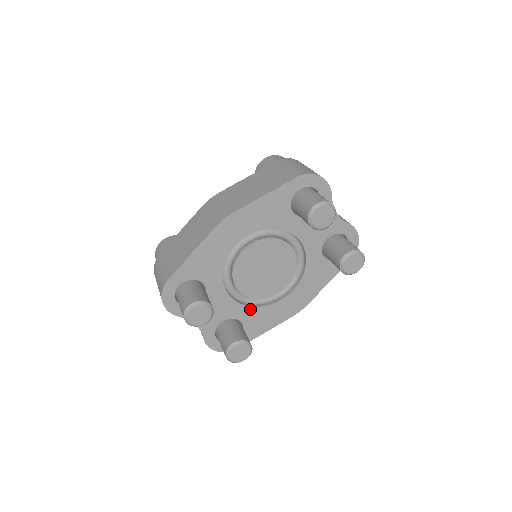
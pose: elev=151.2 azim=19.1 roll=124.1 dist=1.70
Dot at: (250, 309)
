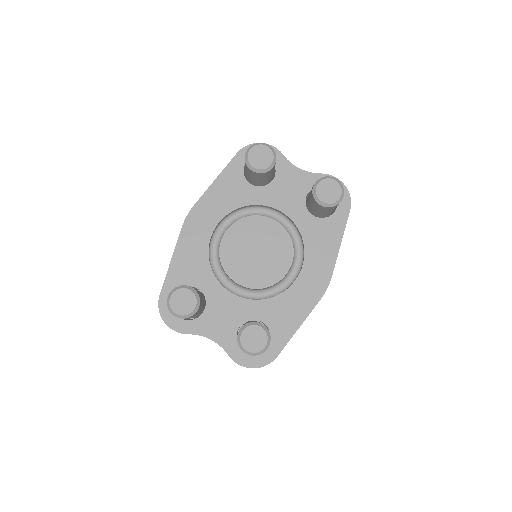
Dot at: (264, 303)
